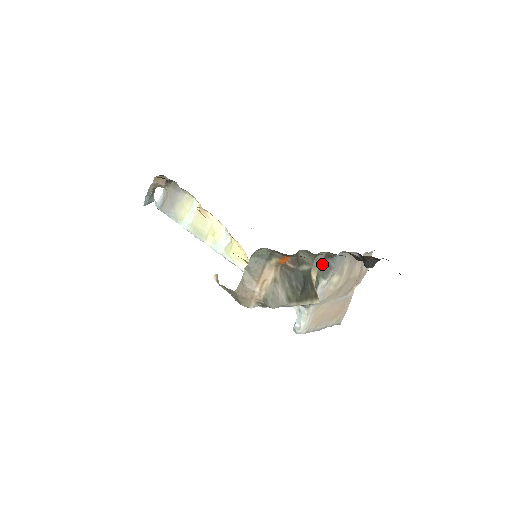
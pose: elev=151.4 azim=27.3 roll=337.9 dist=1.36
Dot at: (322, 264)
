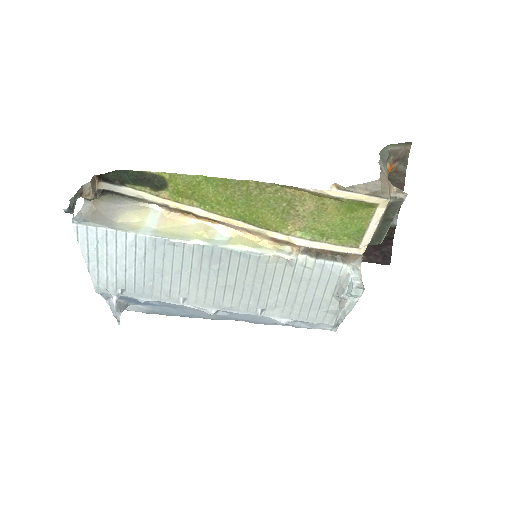
Dot at: occluded
